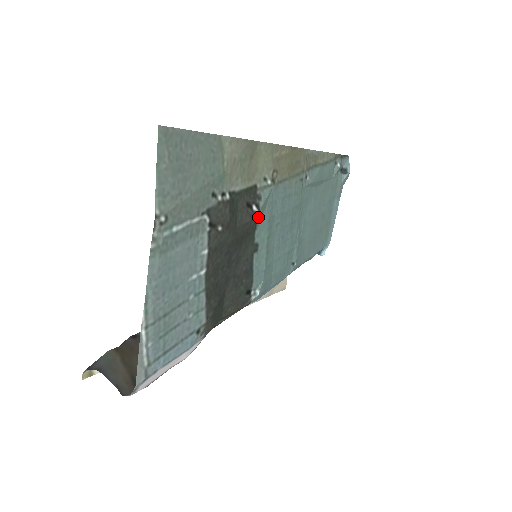
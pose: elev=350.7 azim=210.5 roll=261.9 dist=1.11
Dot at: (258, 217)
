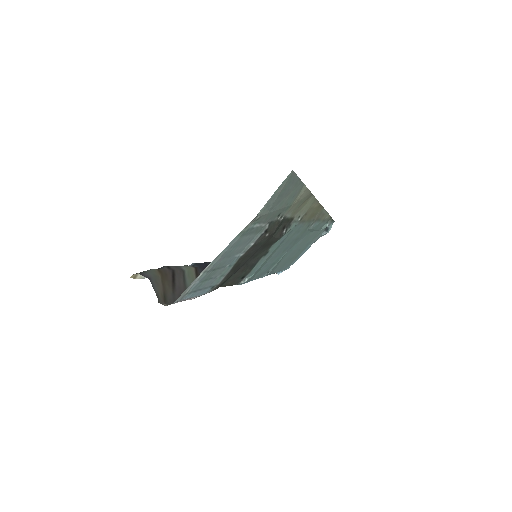
Dot at: (281, 237)
